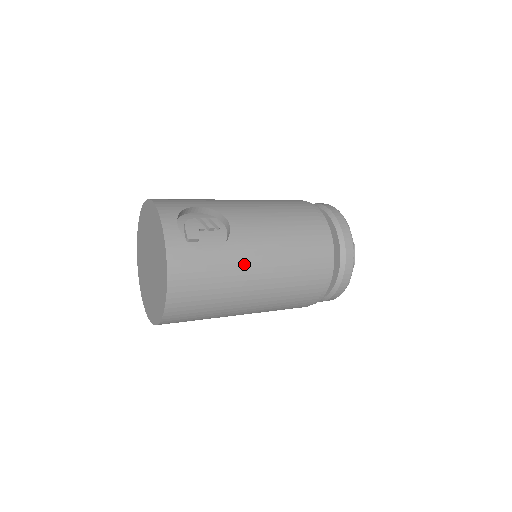
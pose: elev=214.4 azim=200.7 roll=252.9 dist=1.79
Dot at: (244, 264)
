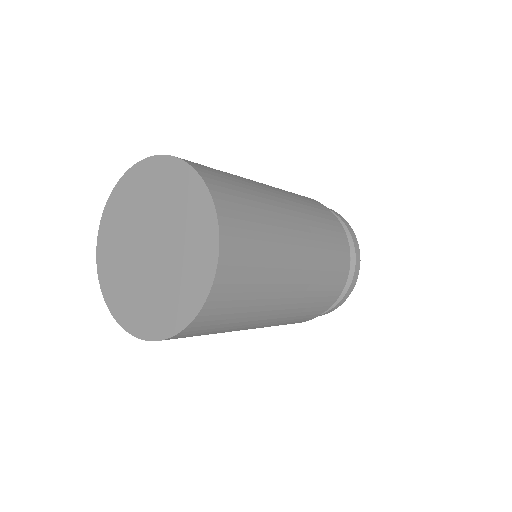
Dot at: (262, 187)
